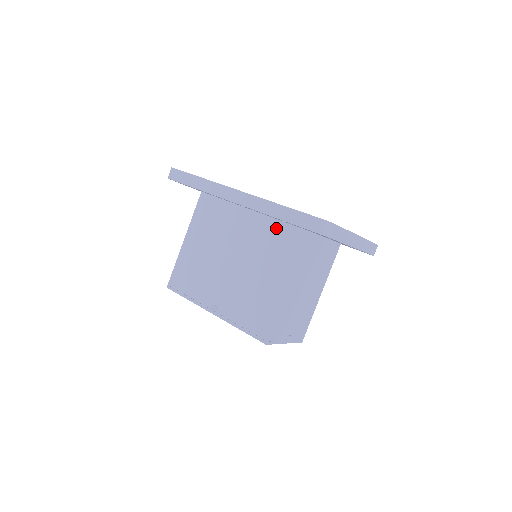
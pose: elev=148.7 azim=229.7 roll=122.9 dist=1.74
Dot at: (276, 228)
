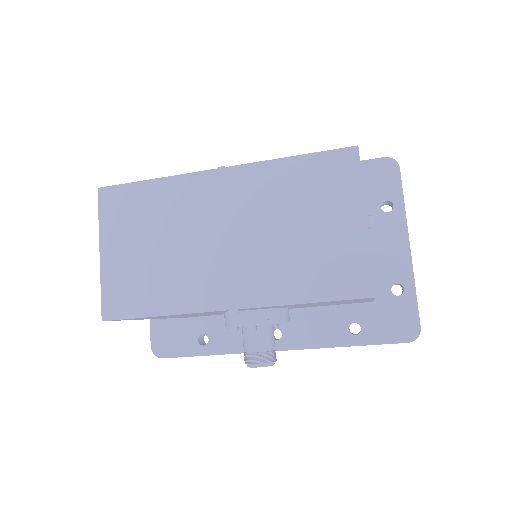
Dot at: occluded
